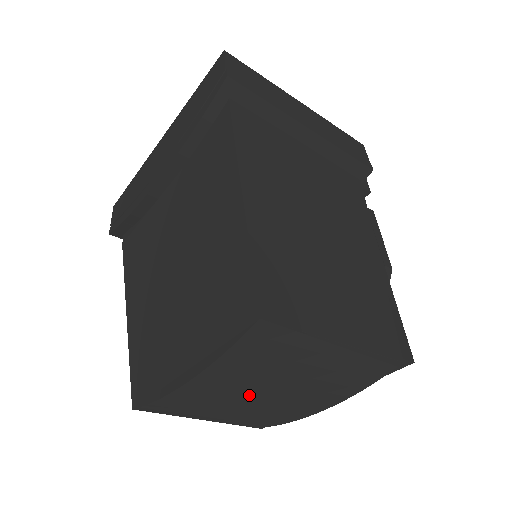
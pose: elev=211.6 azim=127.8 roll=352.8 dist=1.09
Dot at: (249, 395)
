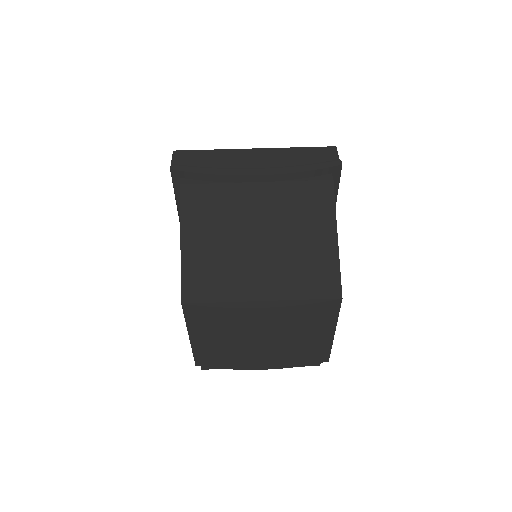
Dot at: (263, 335)
